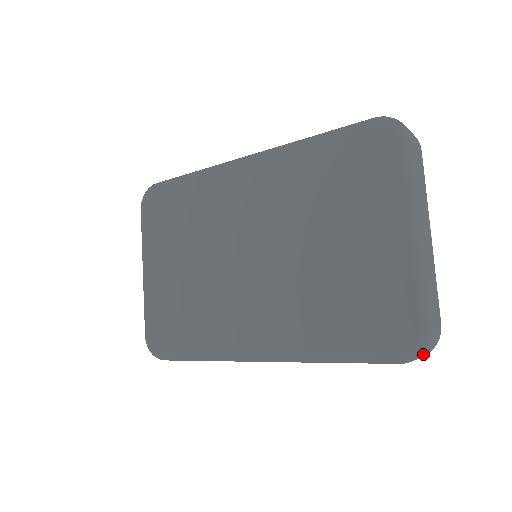
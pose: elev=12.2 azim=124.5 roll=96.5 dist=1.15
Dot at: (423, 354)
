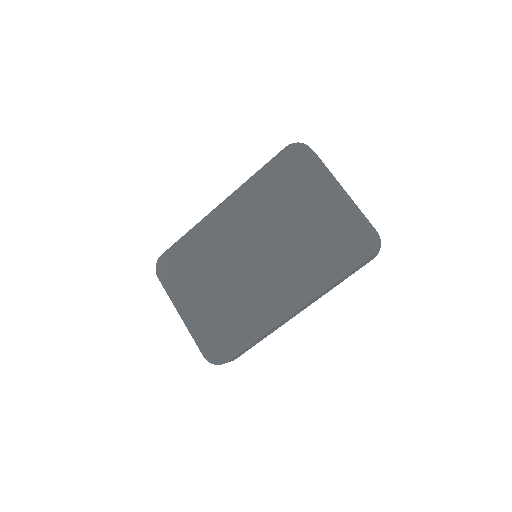
Dot at: (378, 246)
